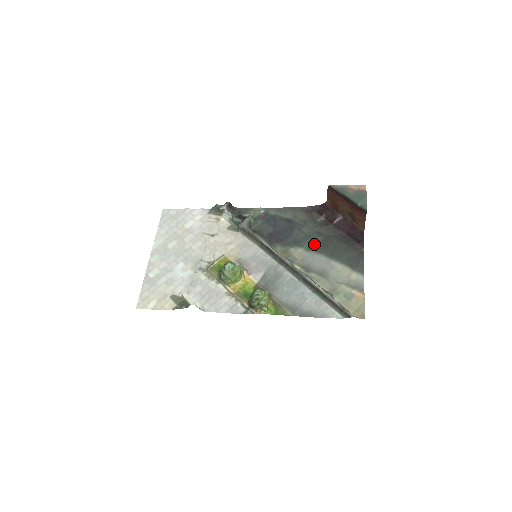
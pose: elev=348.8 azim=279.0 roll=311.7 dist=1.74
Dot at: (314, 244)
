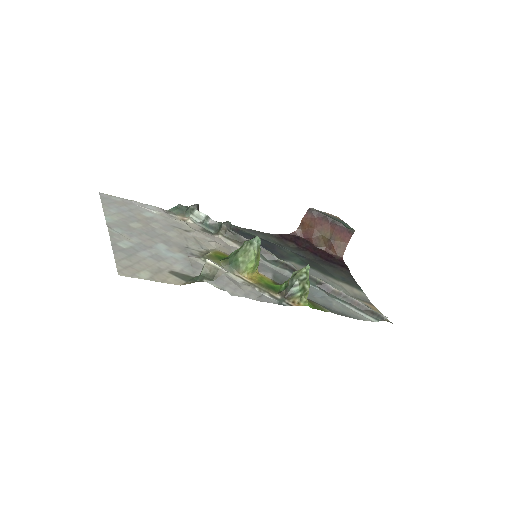
Dot at: (303, 261)
